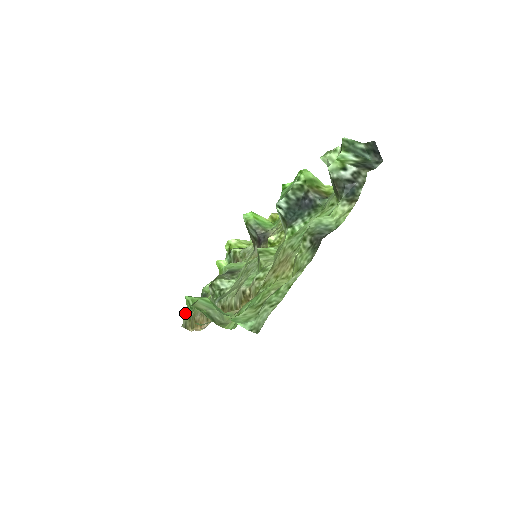
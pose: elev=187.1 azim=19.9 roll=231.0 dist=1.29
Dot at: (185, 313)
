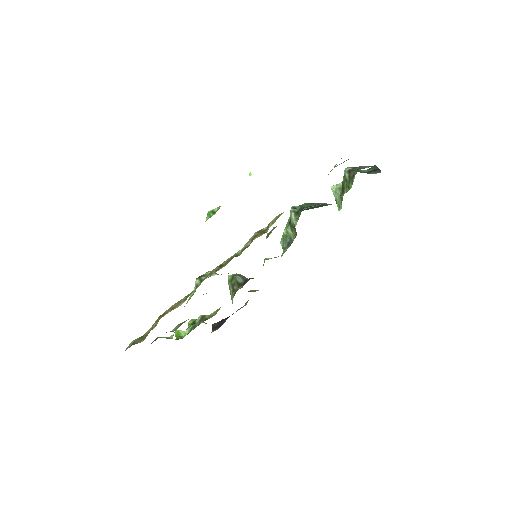
Dot at: occluded
